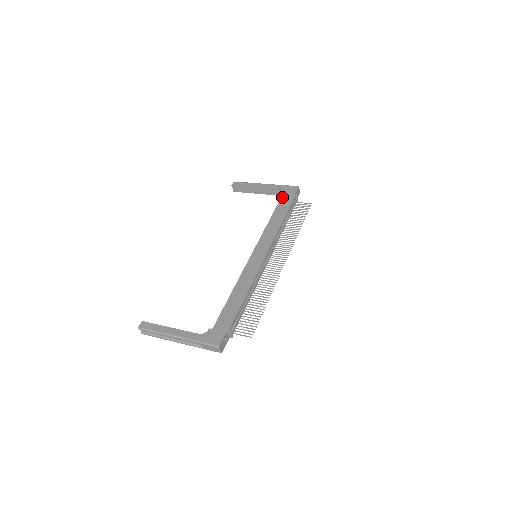
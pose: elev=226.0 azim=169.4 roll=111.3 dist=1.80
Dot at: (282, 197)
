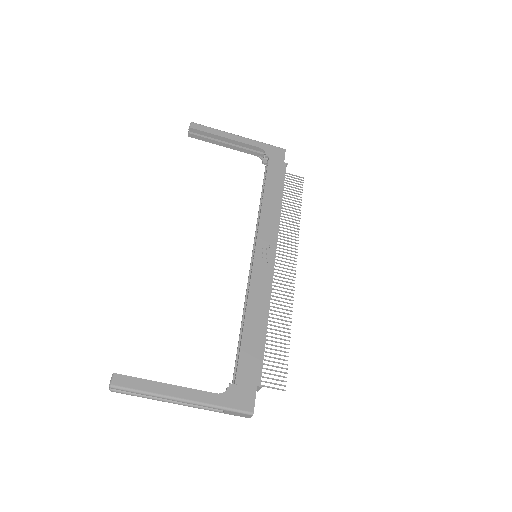
Dot at: (269, 163)
